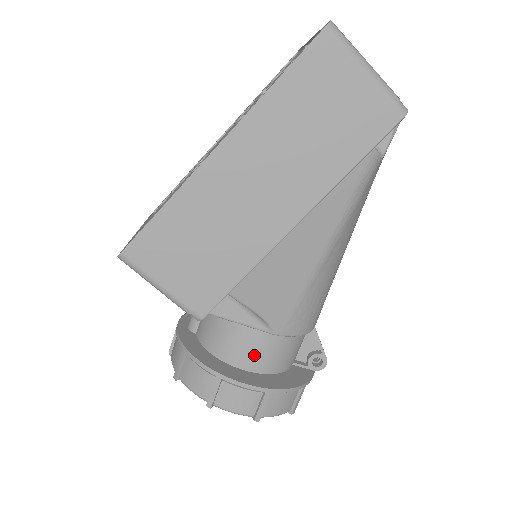
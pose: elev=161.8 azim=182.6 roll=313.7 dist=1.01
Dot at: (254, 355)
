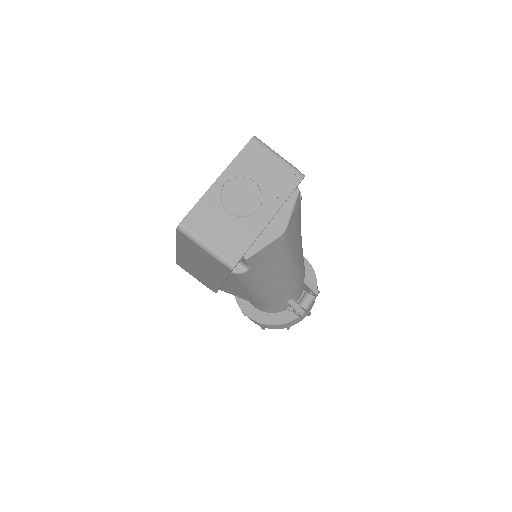
Dot at: (255, 305)
